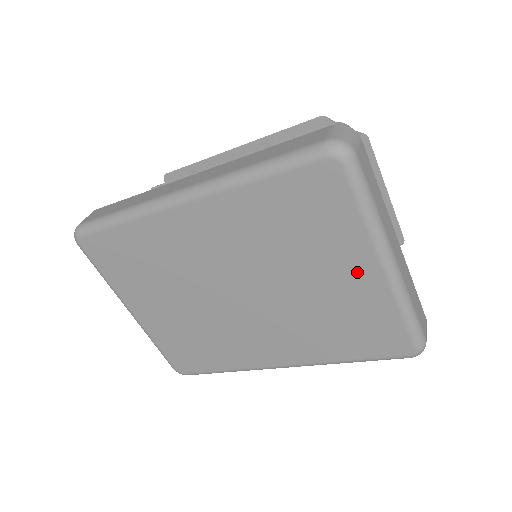
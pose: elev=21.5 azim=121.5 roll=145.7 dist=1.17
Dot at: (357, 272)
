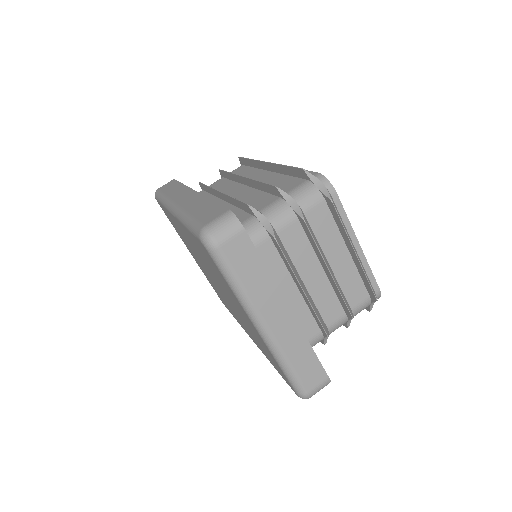
Dot at: (248, 320)
